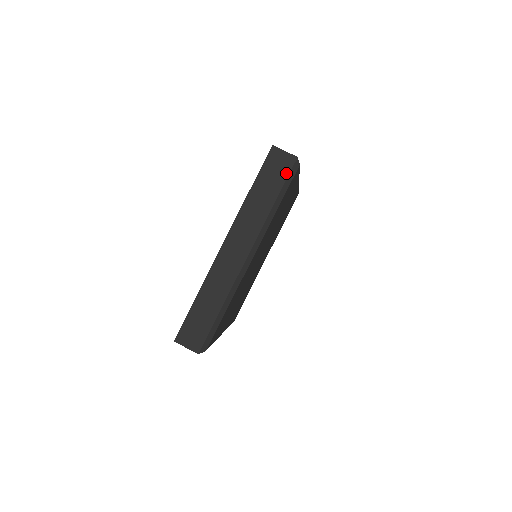
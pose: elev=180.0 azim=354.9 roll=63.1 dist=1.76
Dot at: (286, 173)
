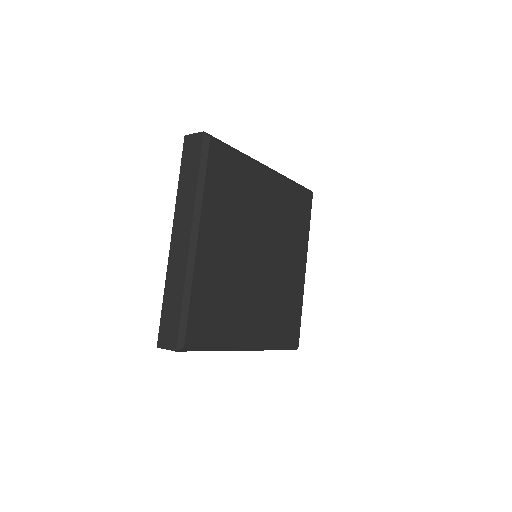
Dot at: (199, 150)
